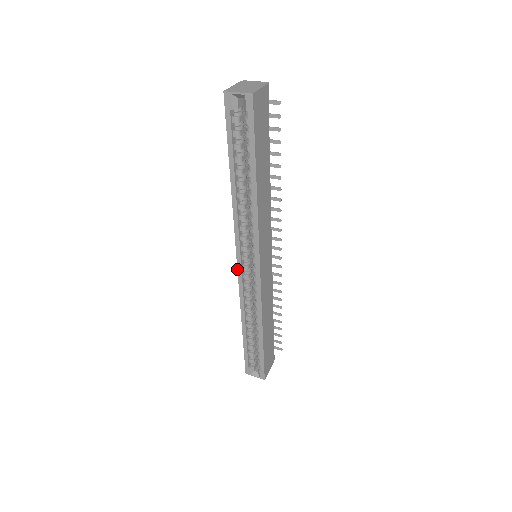
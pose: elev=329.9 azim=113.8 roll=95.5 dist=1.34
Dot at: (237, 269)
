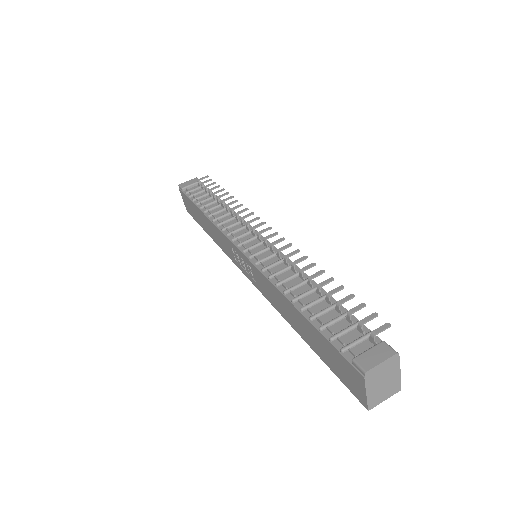
Dot at: (244, 274)
